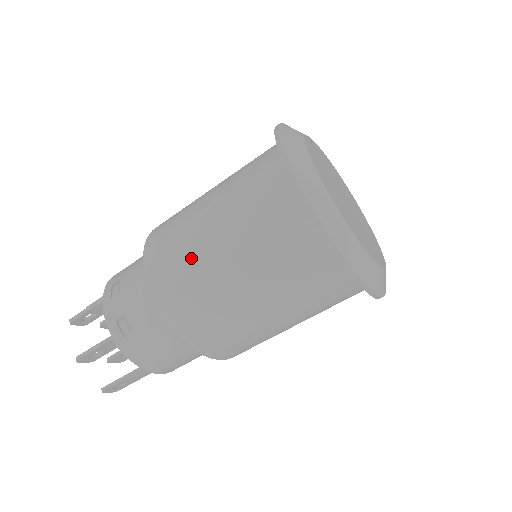
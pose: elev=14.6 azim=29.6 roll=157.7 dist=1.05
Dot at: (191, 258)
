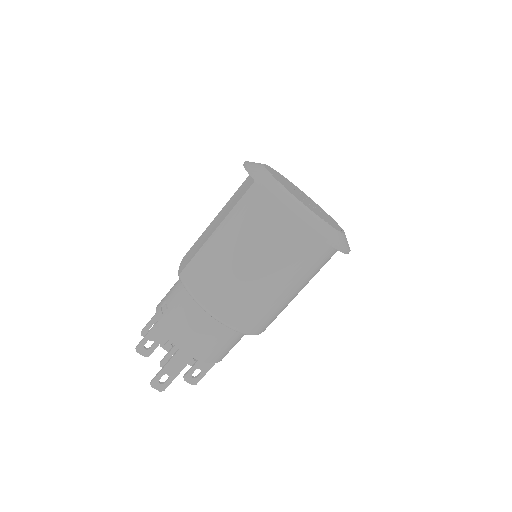
Dot at: (201, 242)
